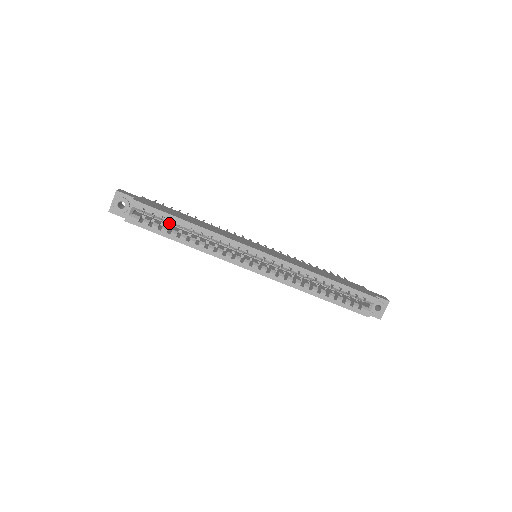
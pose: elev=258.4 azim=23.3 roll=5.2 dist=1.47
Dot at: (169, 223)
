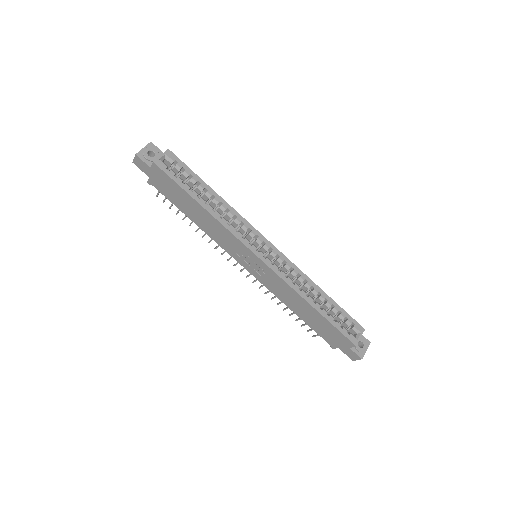
Dot at: (193, 183)
